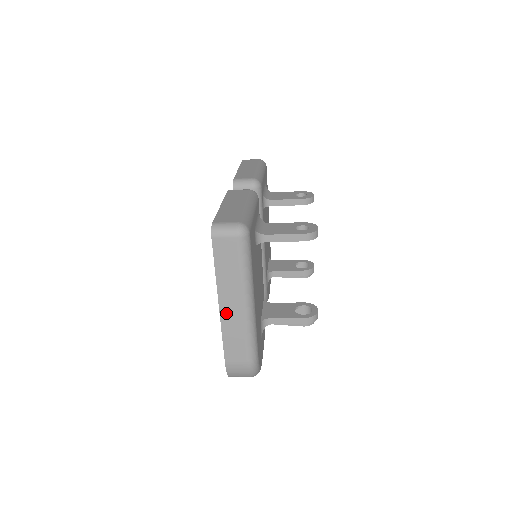
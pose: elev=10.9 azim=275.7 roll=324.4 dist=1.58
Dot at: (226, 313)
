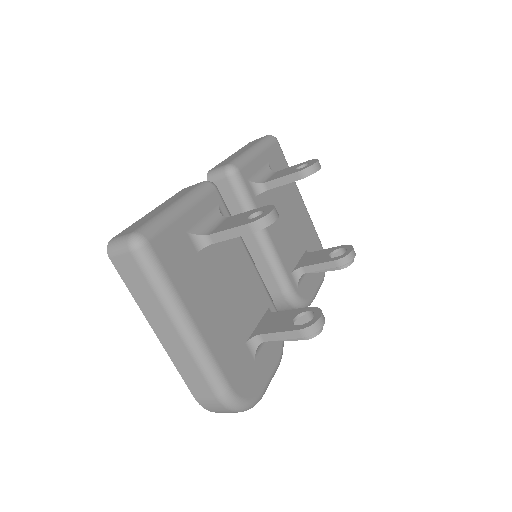
Dot at: (166, 342)
